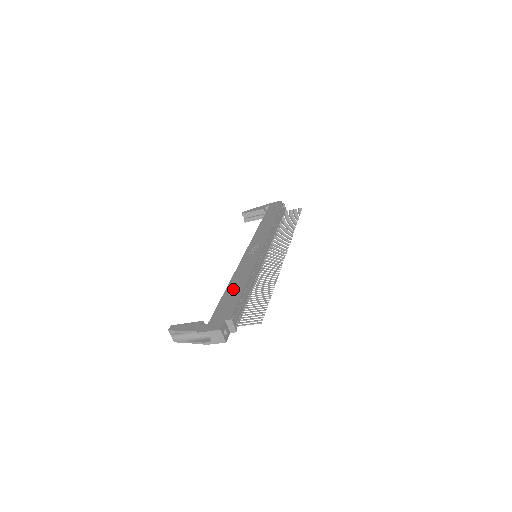
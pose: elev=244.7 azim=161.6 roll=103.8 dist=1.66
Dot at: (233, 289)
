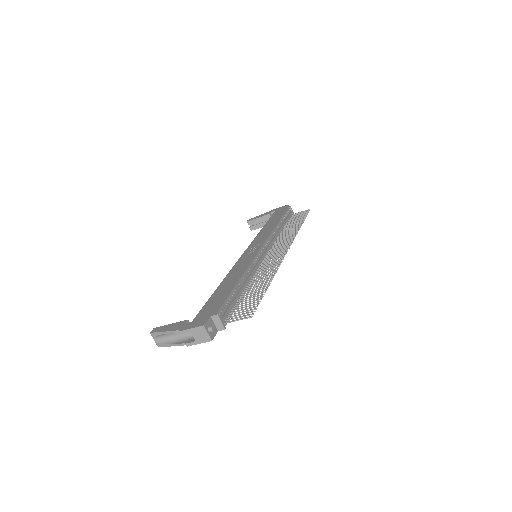
Dot at: (225, 286)
